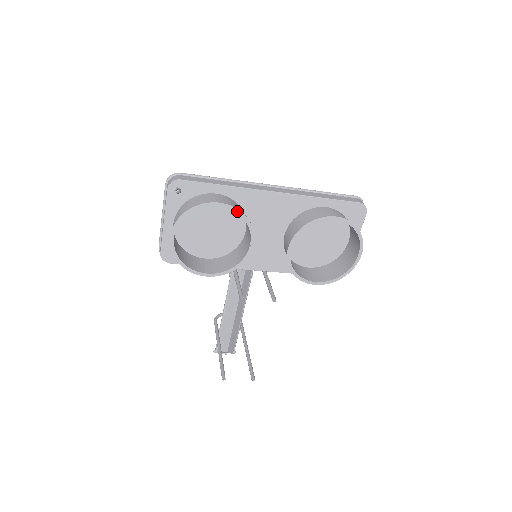
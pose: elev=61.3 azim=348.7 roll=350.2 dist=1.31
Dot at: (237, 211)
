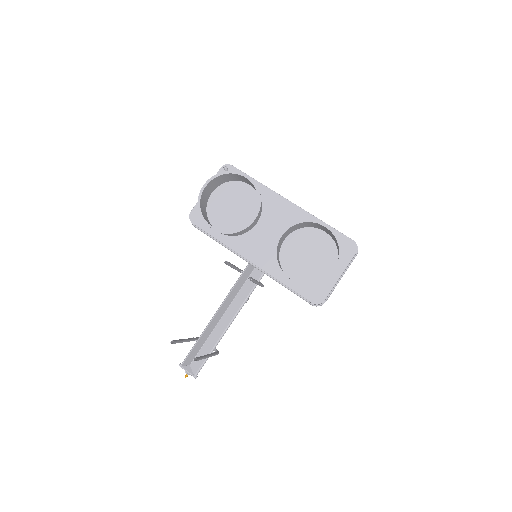
Dot at: (256, 187)
